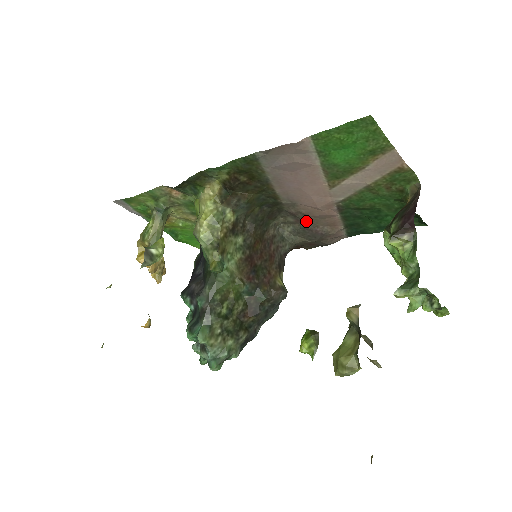
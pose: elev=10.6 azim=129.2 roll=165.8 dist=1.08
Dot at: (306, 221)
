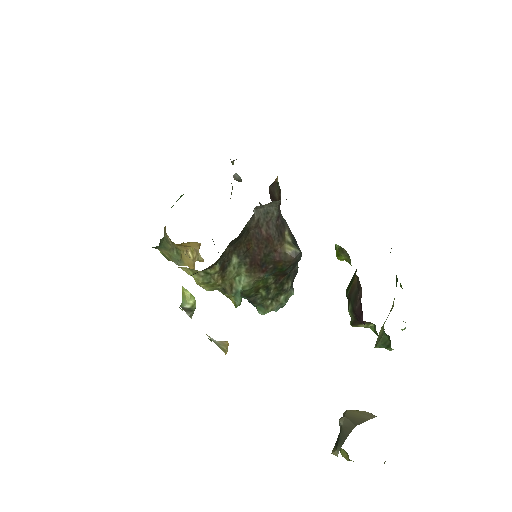
Dot at: occluded
